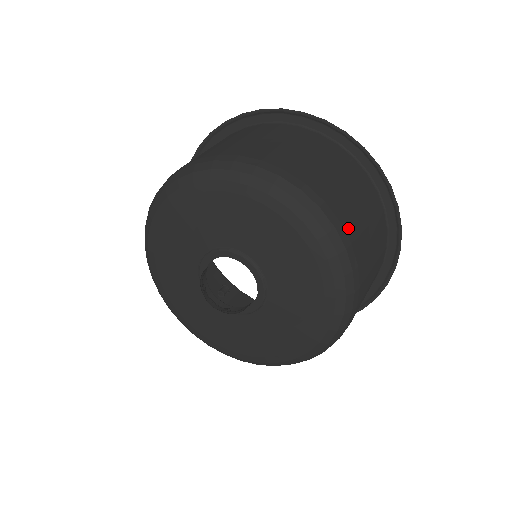
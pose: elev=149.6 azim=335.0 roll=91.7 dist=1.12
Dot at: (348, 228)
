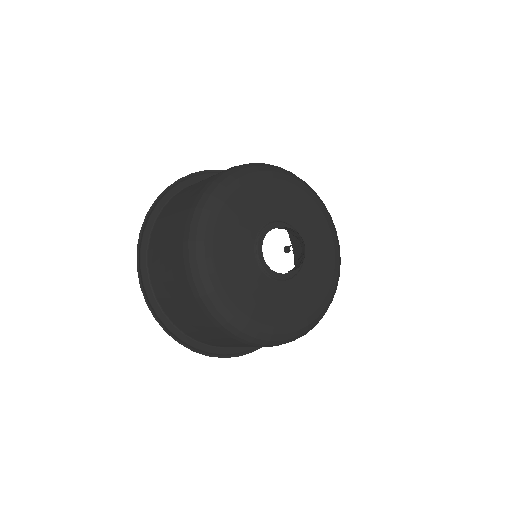
Dot at: occluded
